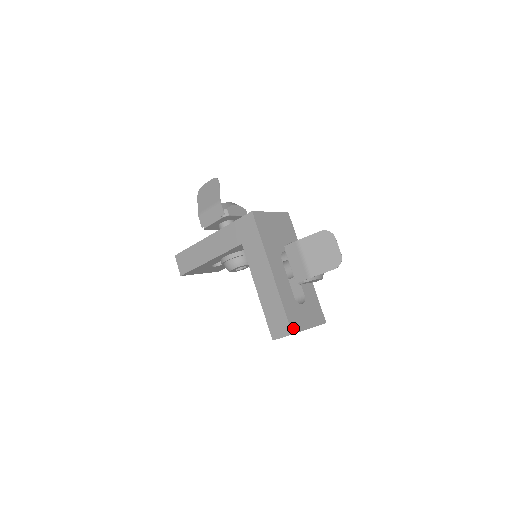
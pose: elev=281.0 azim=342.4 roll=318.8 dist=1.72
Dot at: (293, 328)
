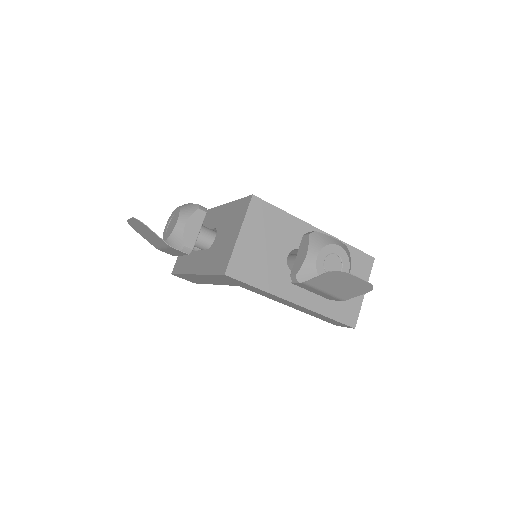
Dot at: (351, 322)
